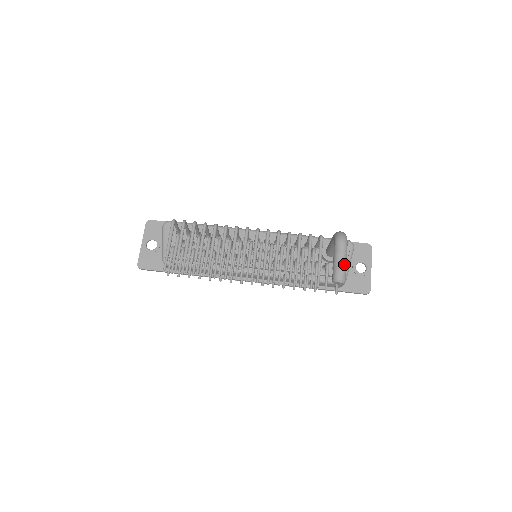
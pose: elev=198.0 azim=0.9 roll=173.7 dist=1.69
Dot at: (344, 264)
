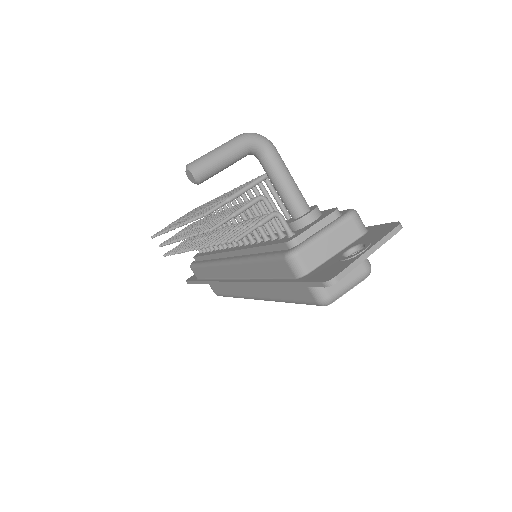
Dot at: (212, 152)
